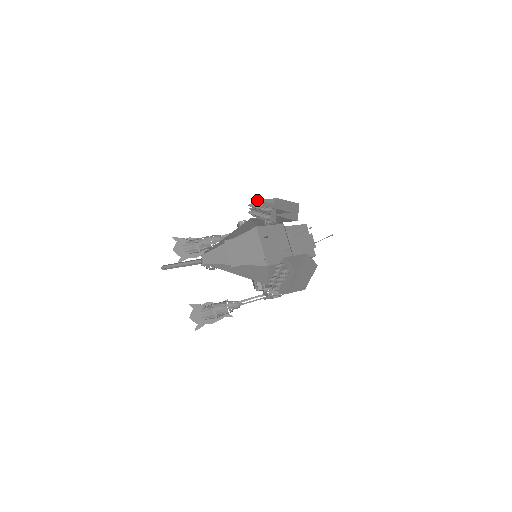
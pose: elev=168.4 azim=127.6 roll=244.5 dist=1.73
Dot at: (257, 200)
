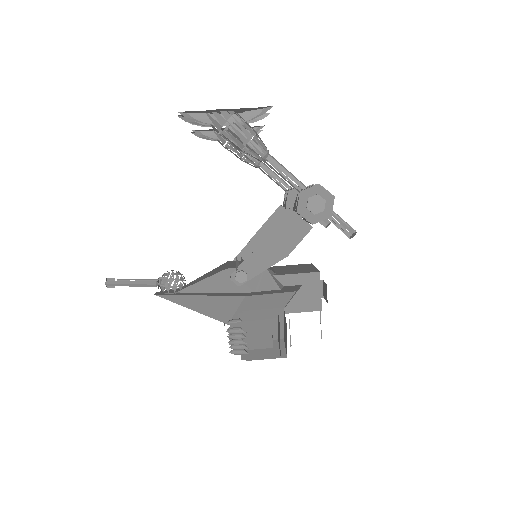
Dot at: occluded
